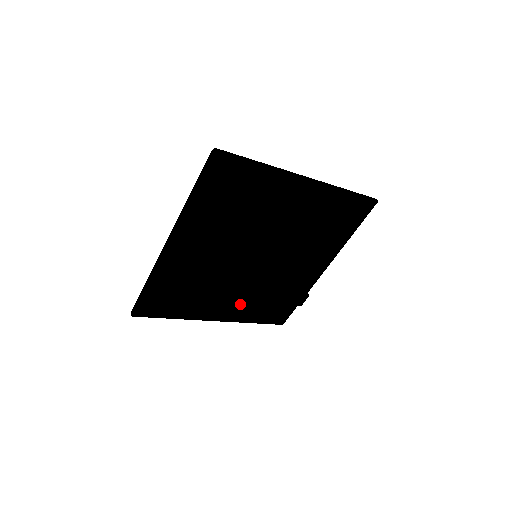
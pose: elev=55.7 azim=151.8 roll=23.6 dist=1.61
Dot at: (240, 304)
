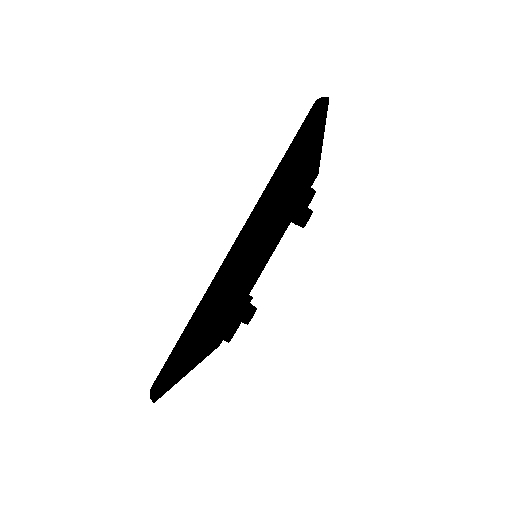
Dot at: occluded
